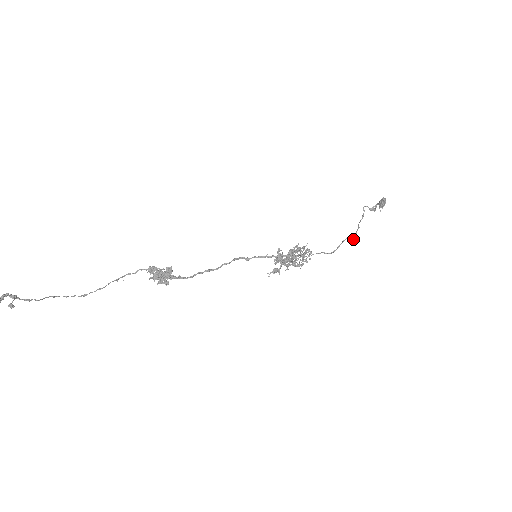
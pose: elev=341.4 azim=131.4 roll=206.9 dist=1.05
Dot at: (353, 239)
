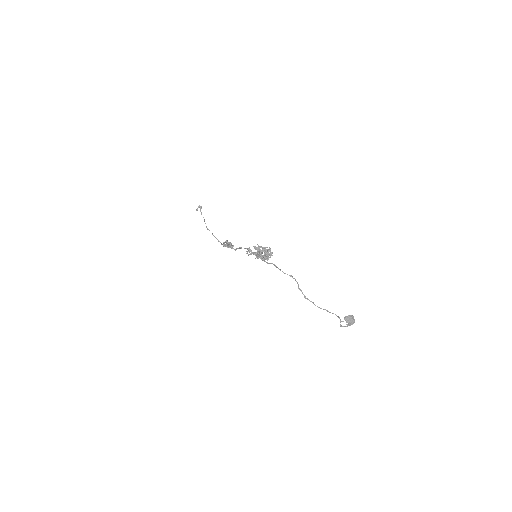
Dot at: (299, 288)
